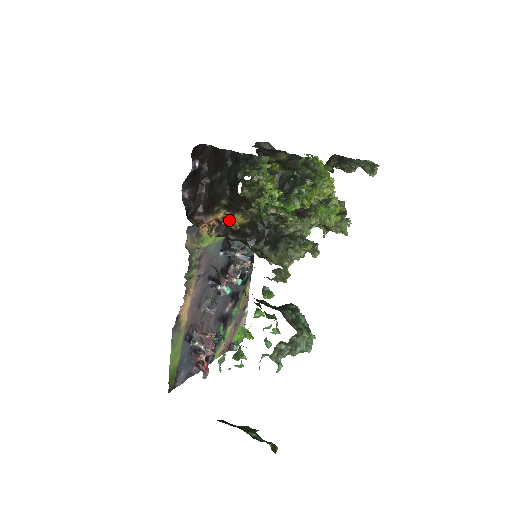
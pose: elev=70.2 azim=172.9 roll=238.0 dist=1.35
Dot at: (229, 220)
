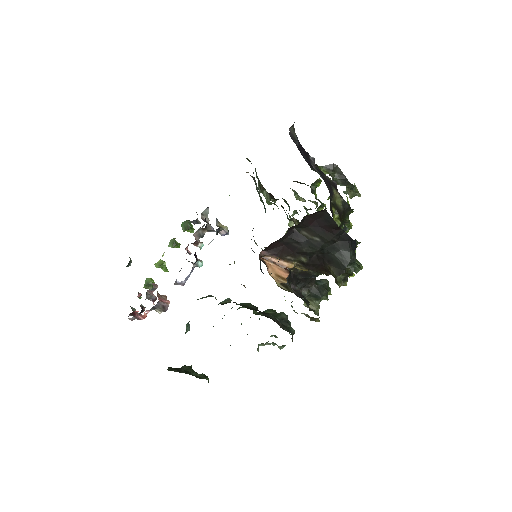
Dot at: occluded
